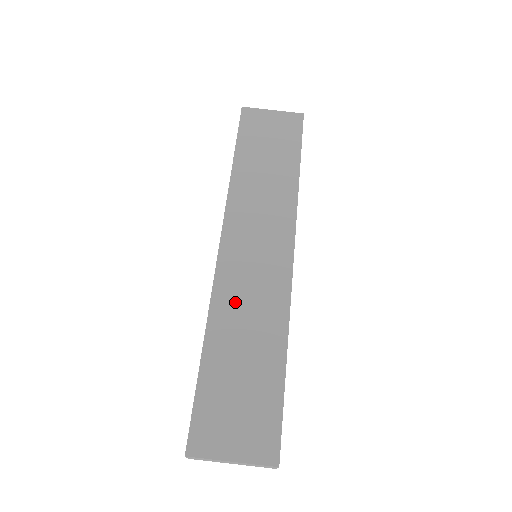
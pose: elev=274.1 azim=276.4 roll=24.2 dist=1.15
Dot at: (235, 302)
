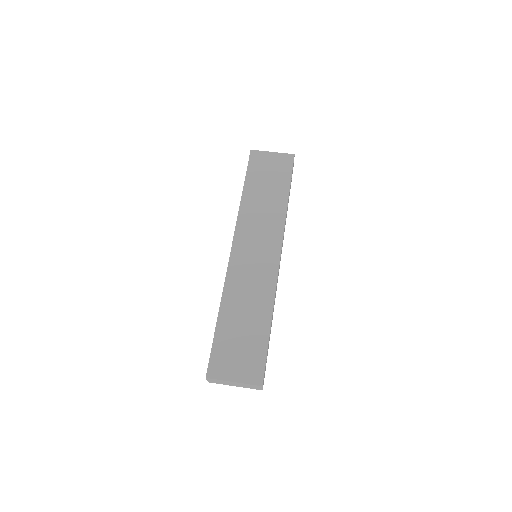
Dot at: (240, 286)
